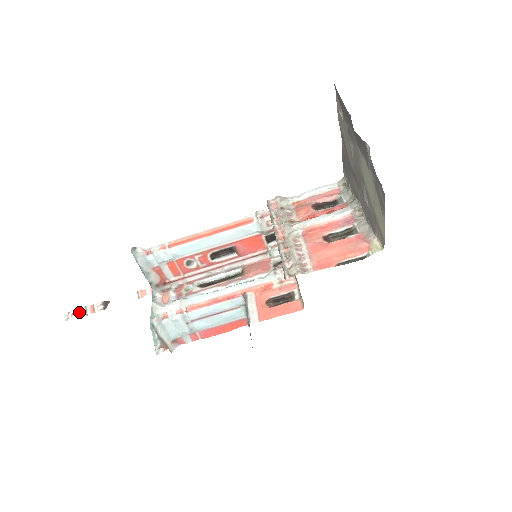
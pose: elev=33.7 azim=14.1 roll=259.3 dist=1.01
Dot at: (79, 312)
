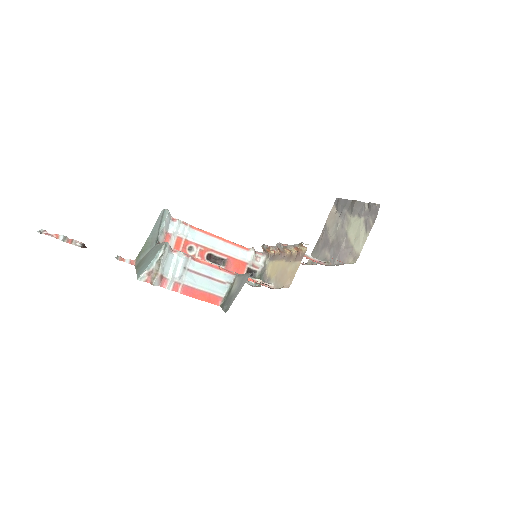
Dot at: (55, 236)
